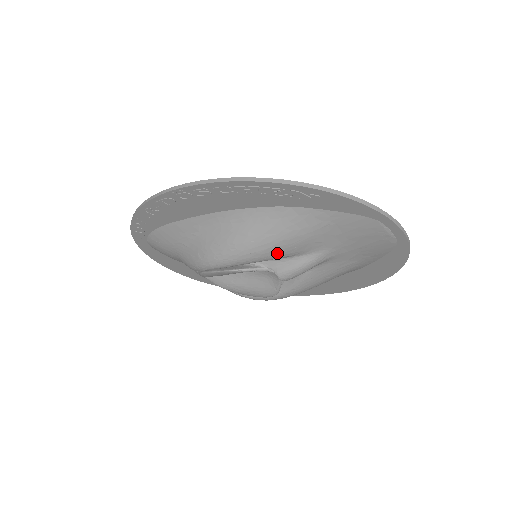
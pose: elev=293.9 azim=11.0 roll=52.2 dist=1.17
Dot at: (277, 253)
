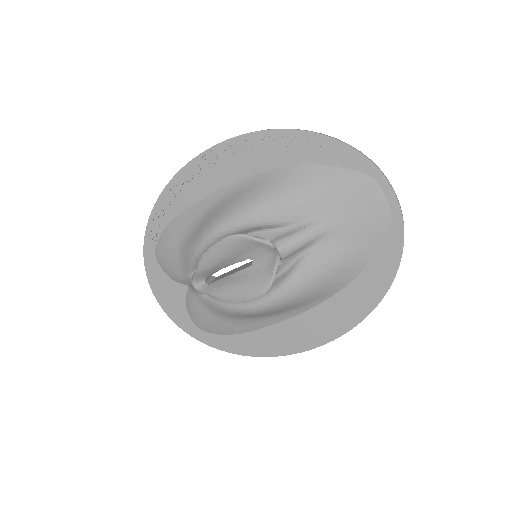
Dot at: (279, 213)
